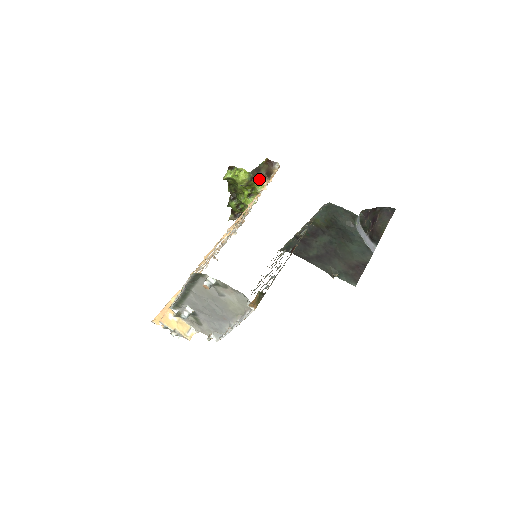
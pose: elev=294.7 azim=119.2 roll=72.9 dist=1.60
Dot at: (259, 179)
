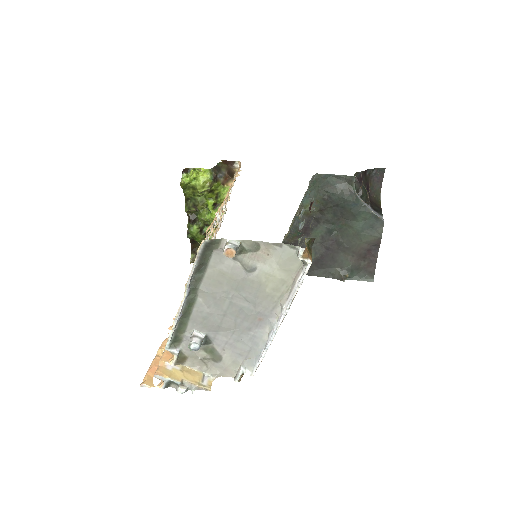
Dot at: (222, 180)
